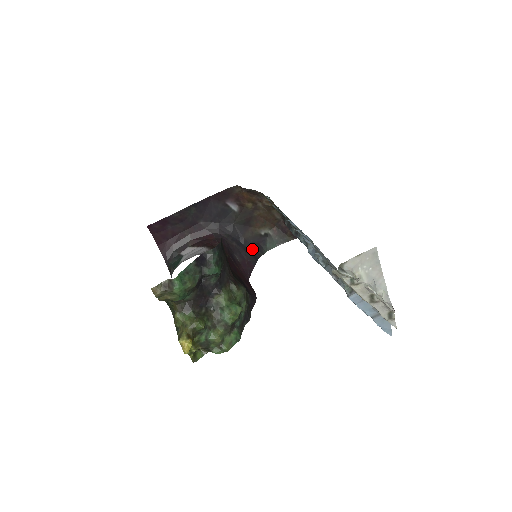
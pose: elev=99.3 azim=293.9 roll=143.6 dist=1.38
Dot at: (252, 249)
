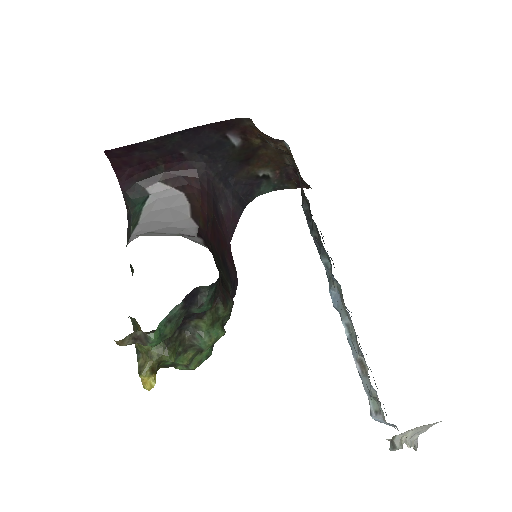
Dot at: (242, 193)
